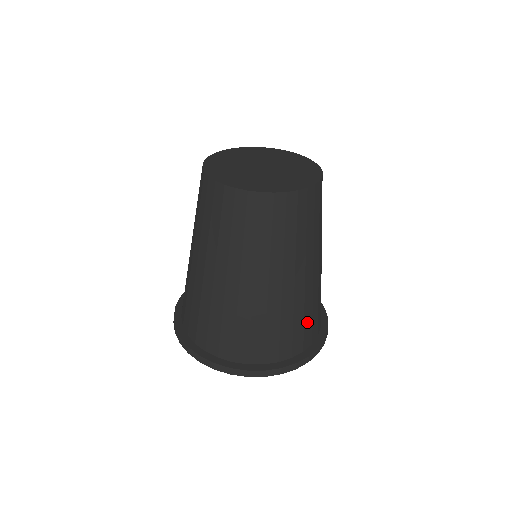
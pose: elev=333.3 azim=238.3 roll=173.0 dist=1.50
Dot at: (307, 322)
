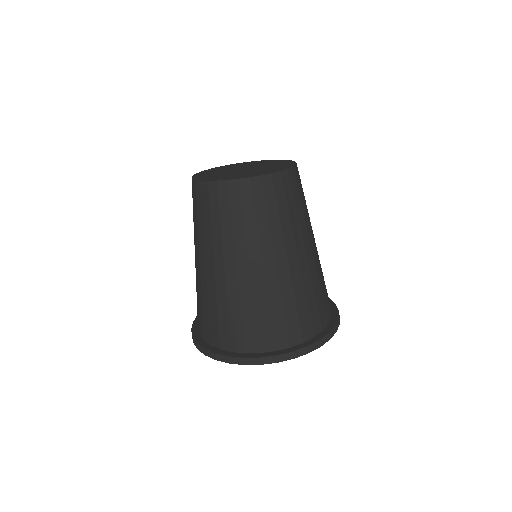
Dot at: occluded
